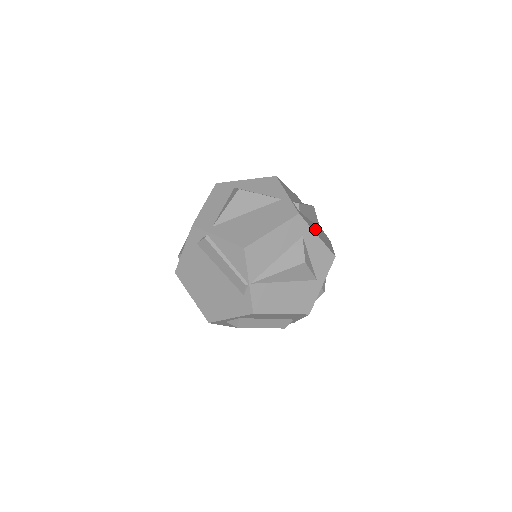
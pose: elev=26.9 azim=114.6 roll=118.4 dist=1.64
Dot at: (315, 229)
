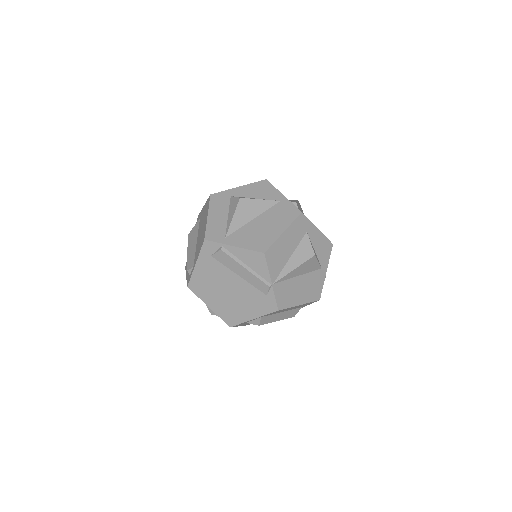
Dot at: occluded
